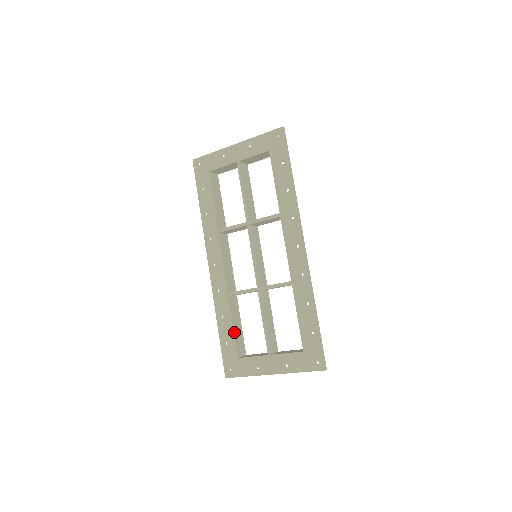
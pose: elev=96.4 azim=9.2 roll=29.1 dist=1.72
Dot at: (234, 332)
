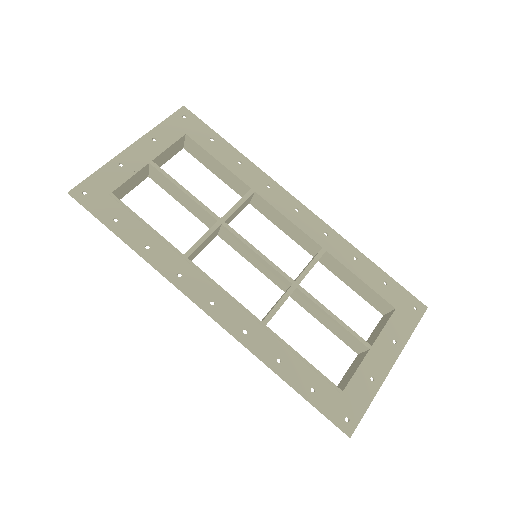
Dot at: (310, 364)
